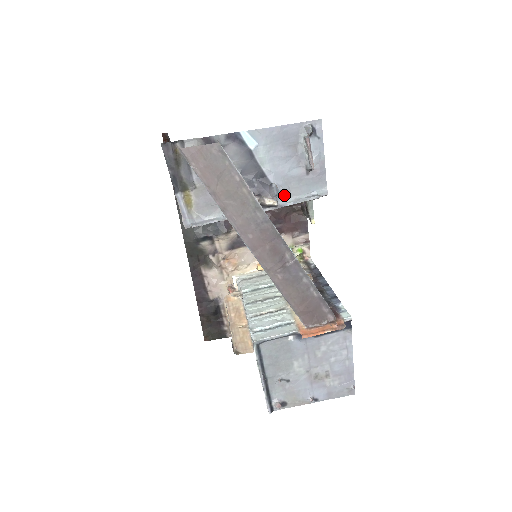
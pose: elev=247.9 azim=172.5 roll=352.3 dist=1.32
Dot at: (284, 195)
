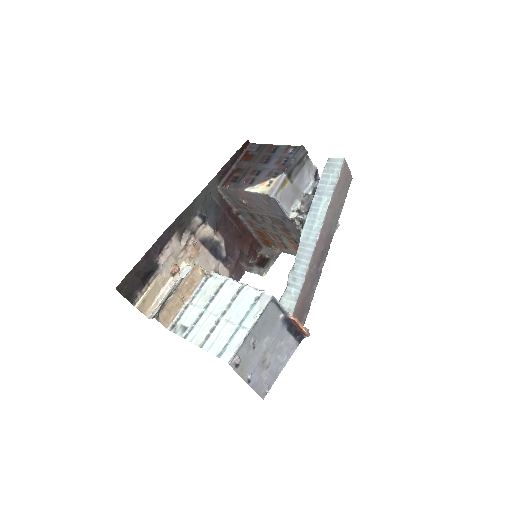
Dot at: occluded
